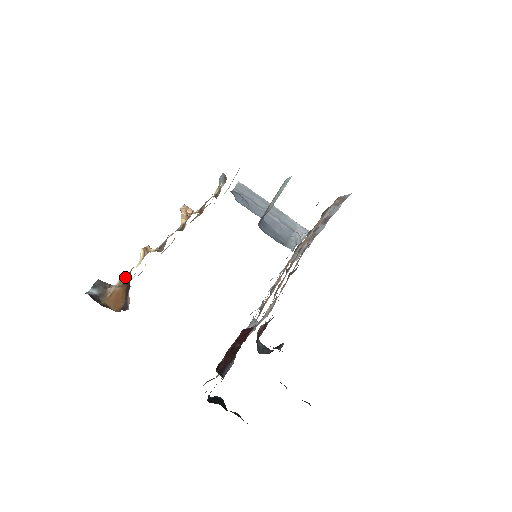
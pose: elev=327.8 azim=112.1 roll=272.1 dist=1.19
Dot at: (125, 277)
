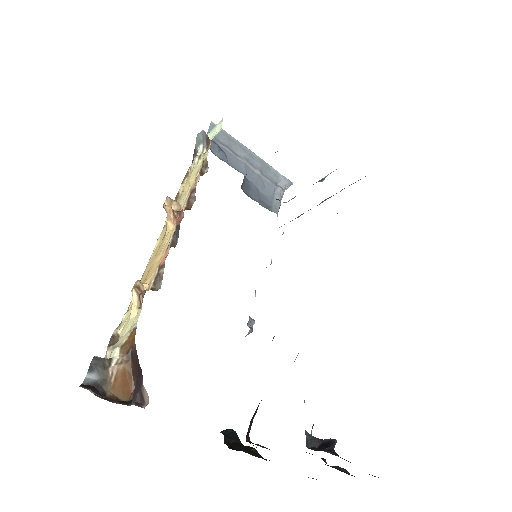
Dot at: (127, 348)
